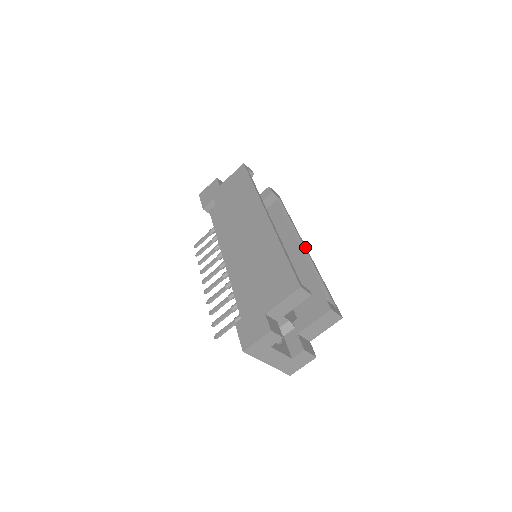
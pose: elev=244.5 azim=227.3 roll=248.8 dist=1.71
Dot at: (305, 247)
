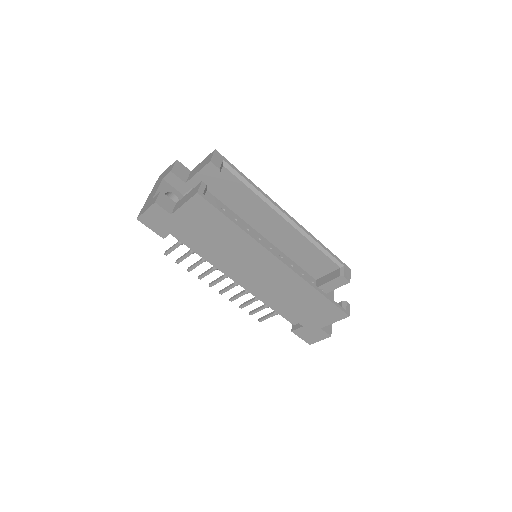
Dot at: (290, 218)
